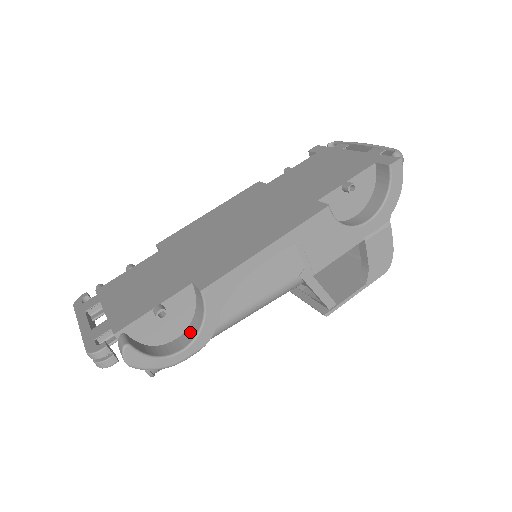
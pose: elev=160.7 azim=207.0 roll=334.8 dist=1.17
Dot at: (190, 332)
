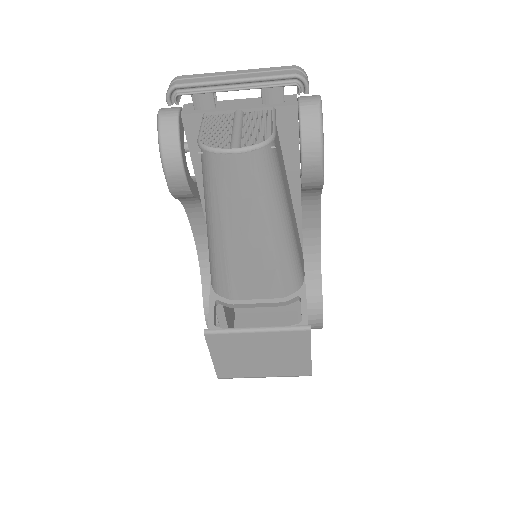
Dot at: occluded
